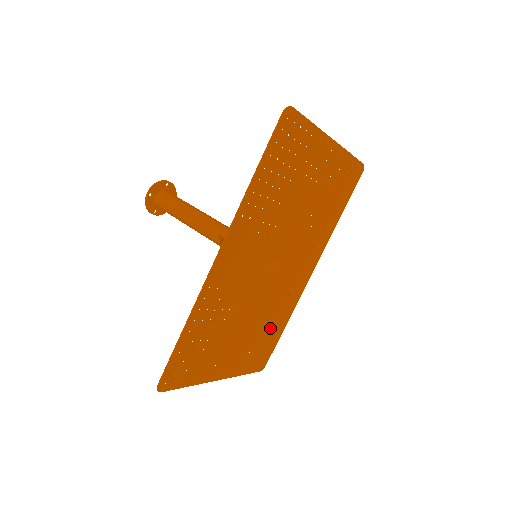
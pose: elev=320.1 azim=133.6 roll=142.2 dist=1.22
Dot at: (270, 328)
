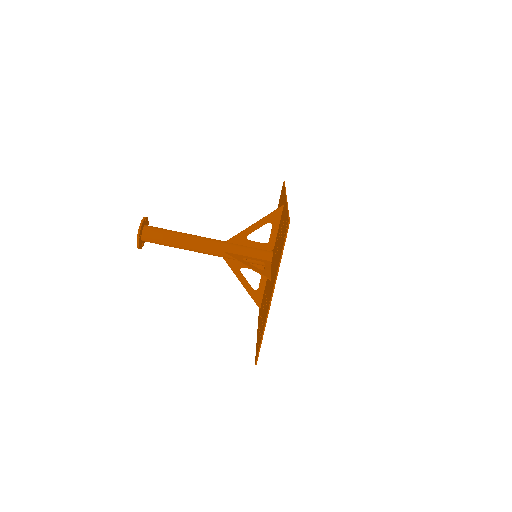
Dot at: occluded
